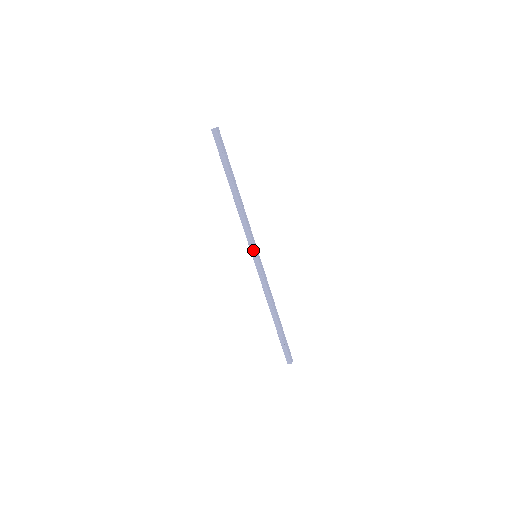
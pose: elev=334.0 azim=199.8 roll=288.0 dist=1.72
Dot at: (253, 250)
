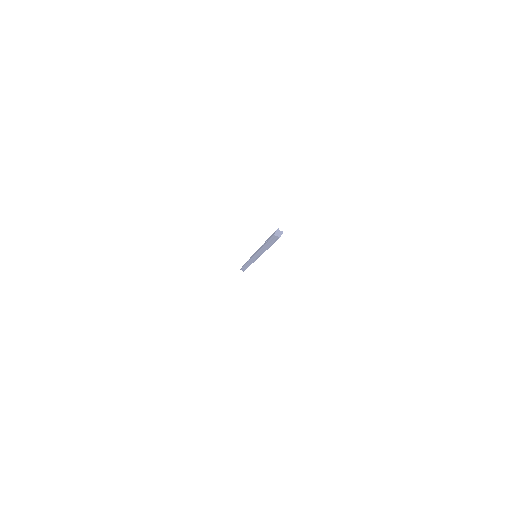
Dot at: (256, 257)
